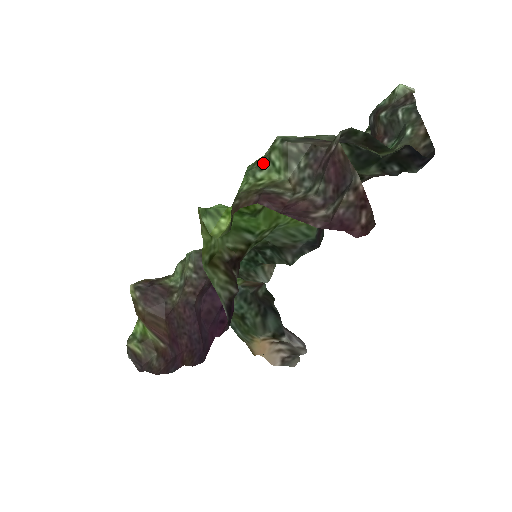
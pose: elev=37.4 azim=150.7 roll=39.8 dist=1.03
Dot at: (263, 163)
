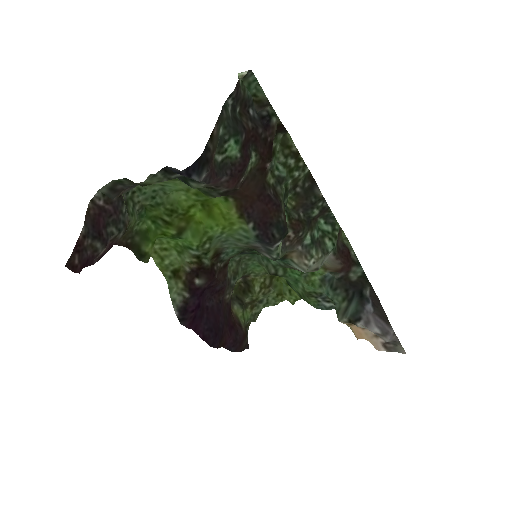
Dot at: (137, 209)
